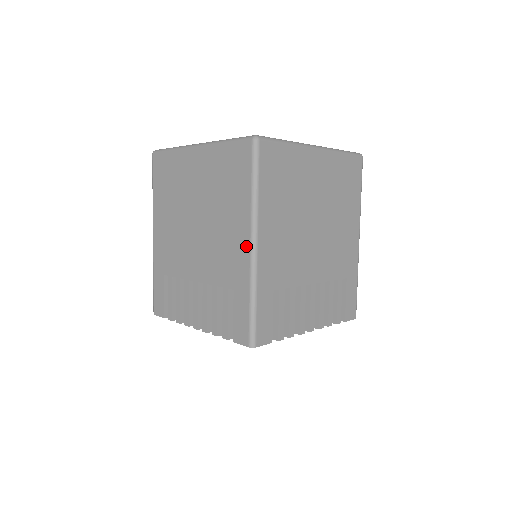
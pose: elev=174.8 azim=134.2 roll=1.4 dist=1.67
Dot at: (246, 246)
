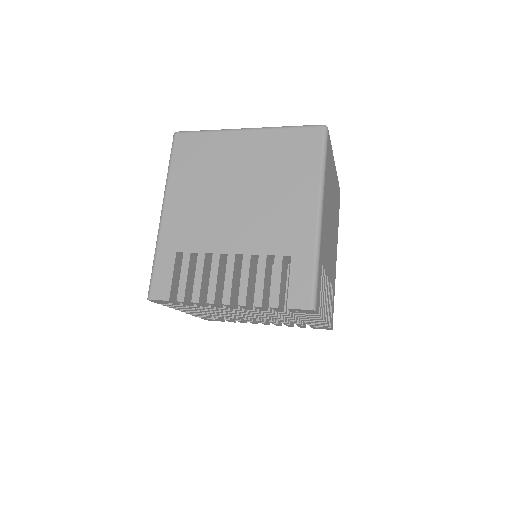
Dot at: (311, 214)
